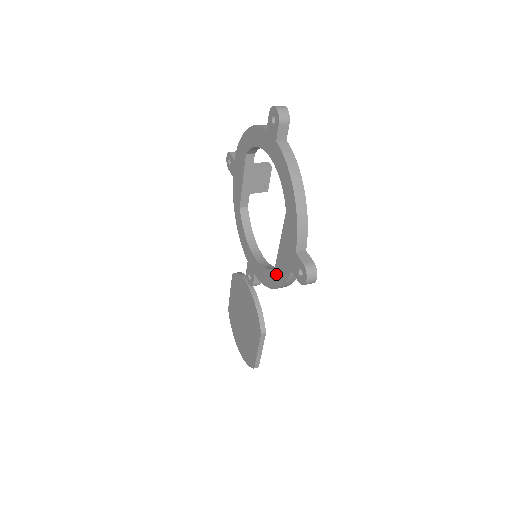
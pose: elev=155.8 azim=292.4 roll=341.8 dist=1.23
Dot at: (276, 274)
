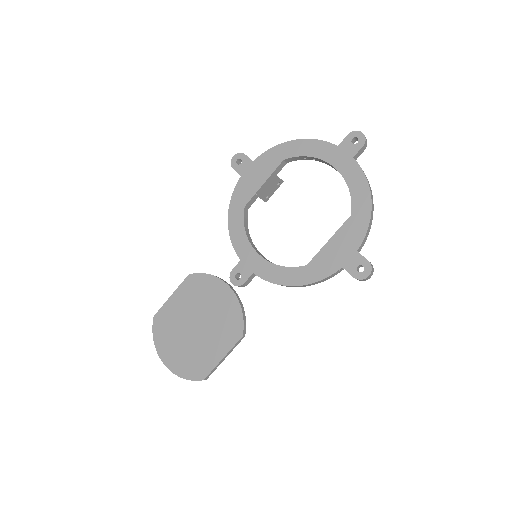
Dot at: (308, 271)
